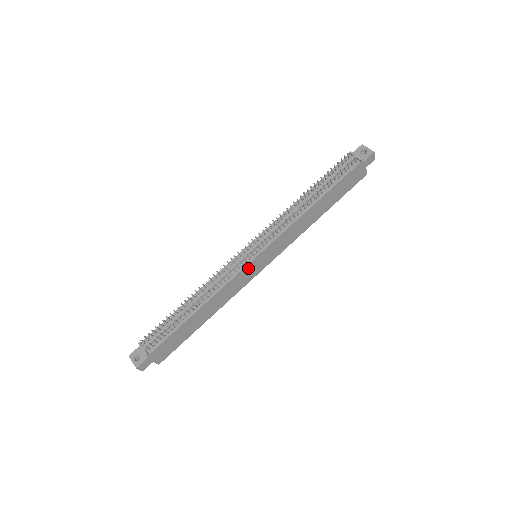
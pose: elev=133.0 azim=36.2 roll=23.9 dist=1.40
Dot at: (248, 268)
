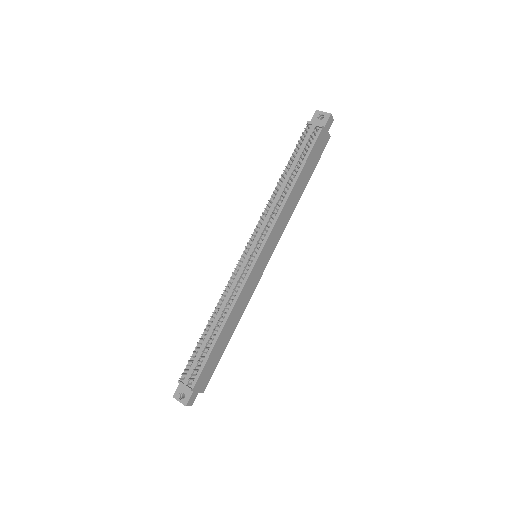
Dot at: (254, 271)
